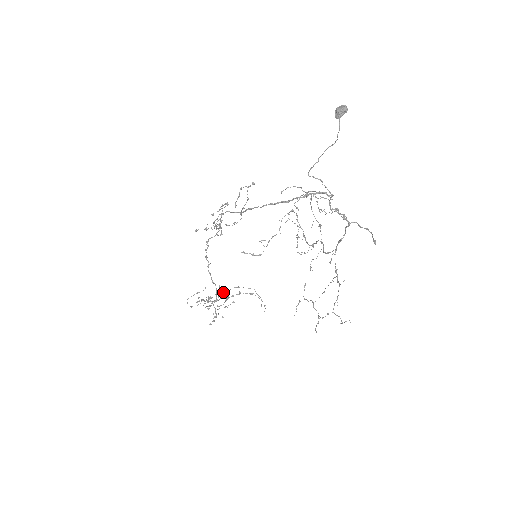
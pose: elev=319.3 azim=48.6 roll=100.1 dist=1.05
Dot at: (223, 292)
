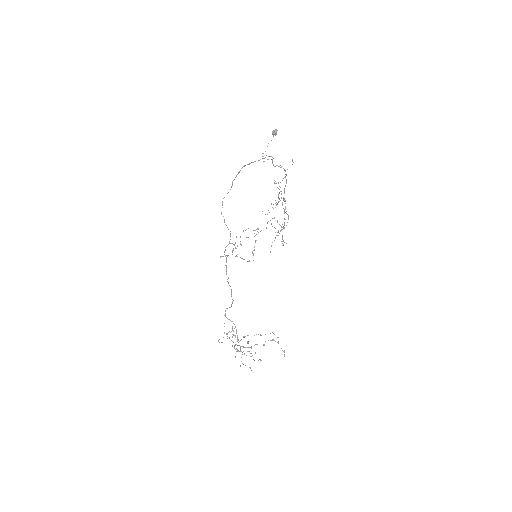
Dot at: (248, 335)
